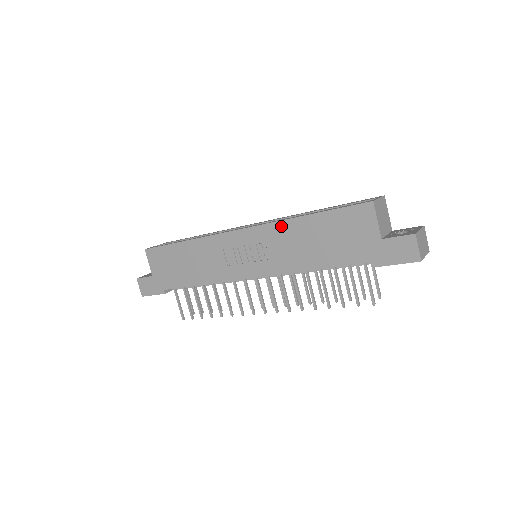
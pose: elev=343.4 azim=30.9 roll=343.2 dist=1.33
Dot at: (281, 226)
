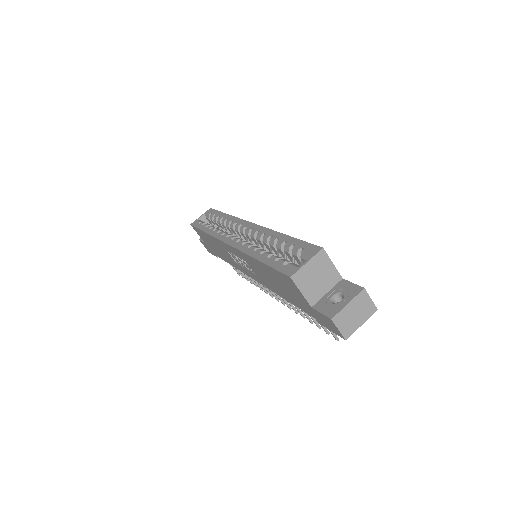
Dot at: (247, 257)
